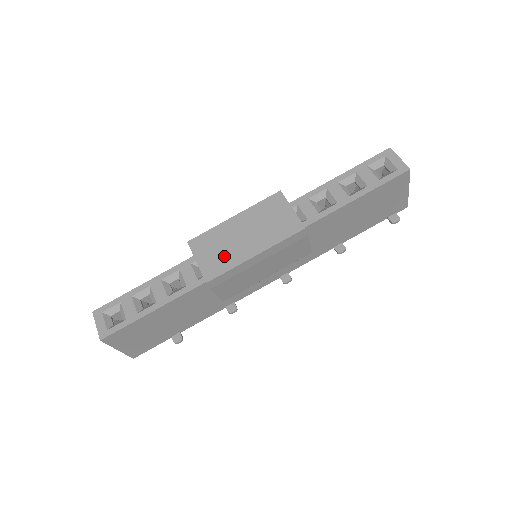
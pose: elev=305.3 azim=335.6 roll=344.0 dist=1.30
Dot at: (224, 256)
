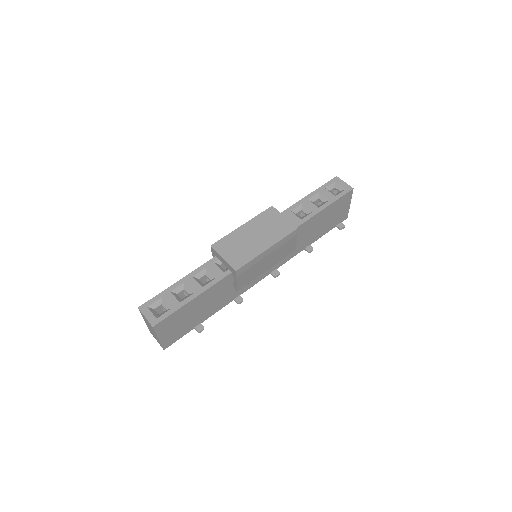
Dot at: (244, 252)
